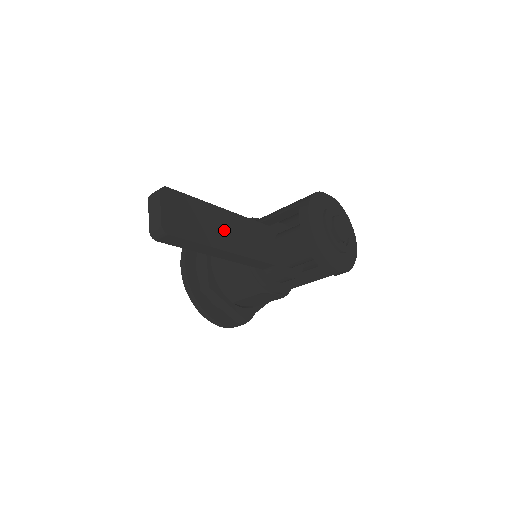
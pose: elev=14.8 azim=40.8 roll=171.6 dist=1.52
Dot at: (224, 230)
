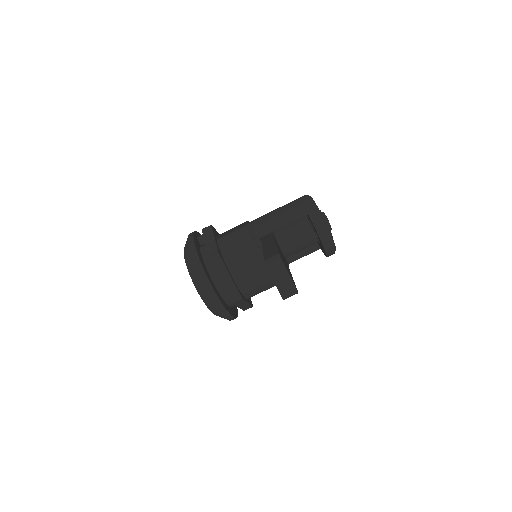
Dot at: (284, 260)
